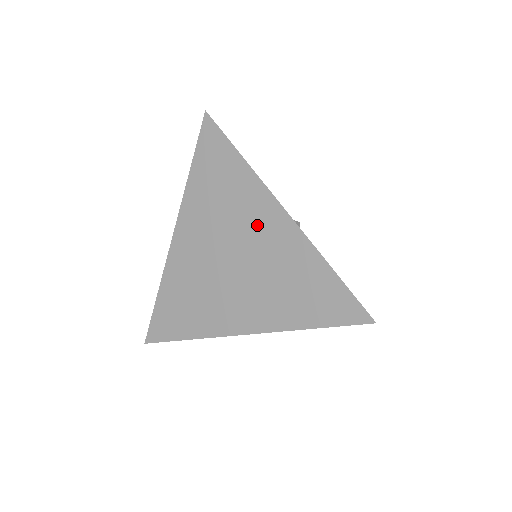
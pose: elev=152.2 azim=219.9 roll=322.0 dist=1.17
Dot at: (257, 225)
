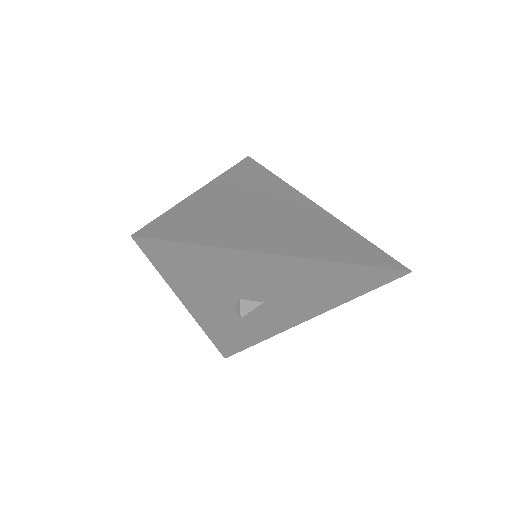
Dot at: (295, 205)
